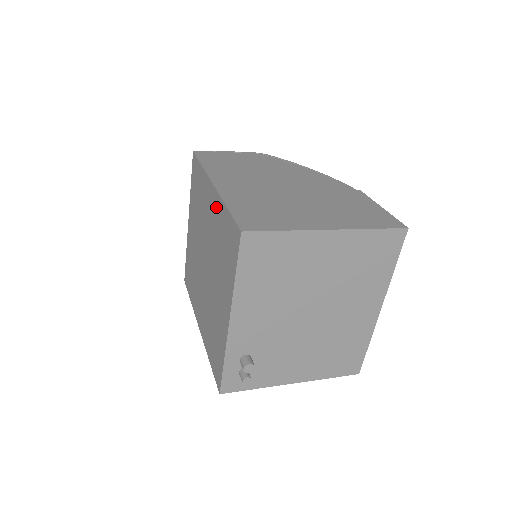
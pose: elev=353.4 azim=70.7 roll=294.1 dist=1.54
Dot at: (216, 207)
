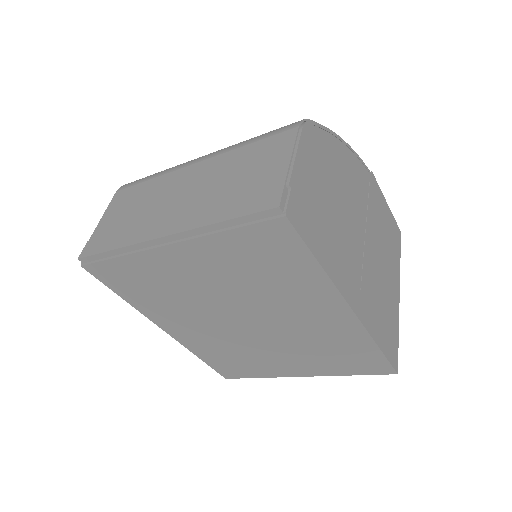
Dot at: (345, 329)
